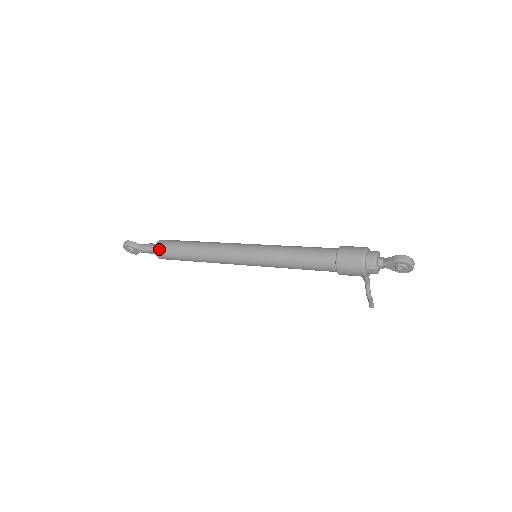
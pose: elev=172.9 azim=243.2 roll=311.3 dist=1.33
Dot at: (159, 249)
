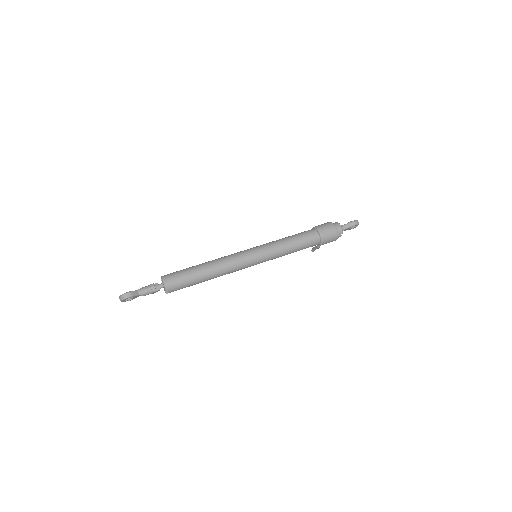
Dot at: (171, 287)
